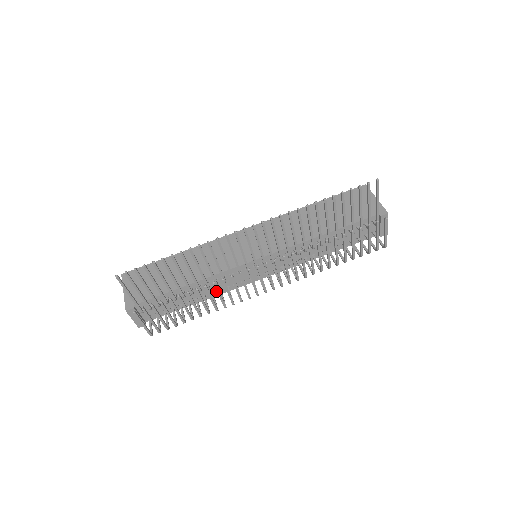
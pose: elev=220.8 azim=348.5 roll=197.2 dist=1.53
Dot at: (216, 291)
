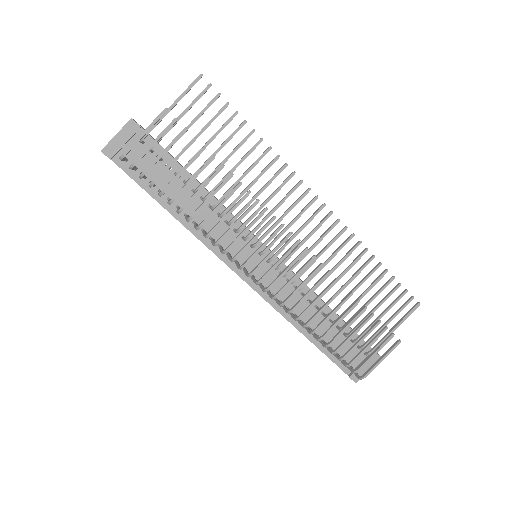
Dot at: (200, 228)
